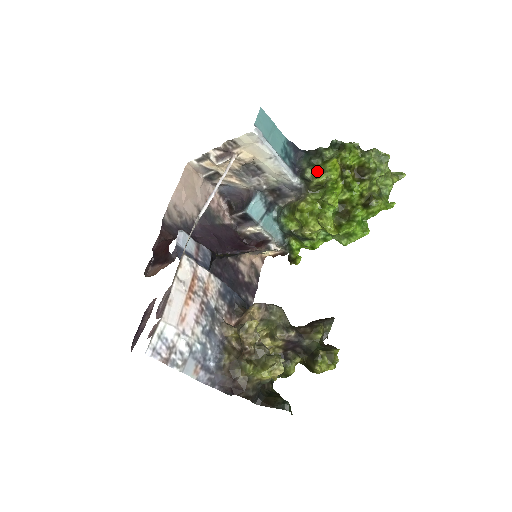
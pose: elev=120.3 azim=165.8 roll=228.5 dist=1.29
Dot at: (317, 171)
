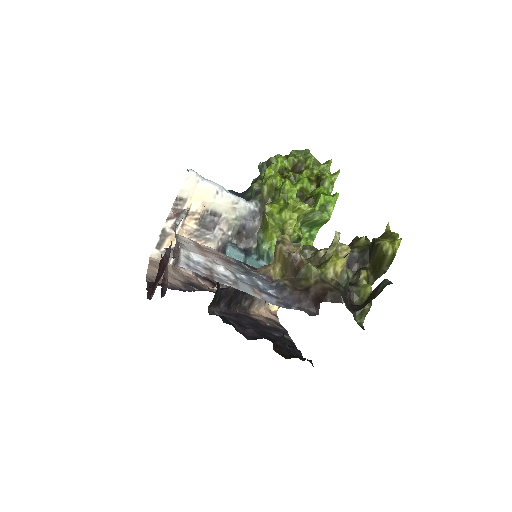
Dot at: occluded
